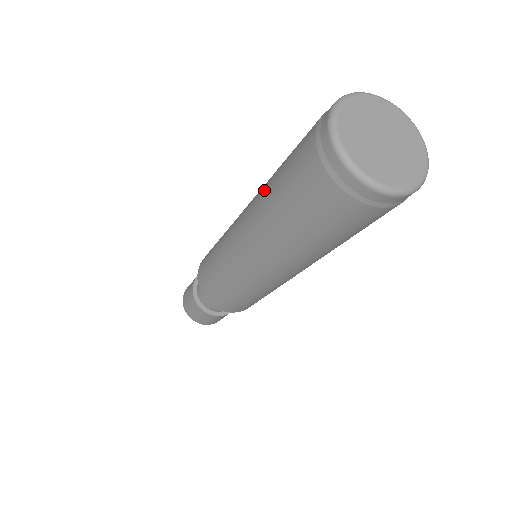
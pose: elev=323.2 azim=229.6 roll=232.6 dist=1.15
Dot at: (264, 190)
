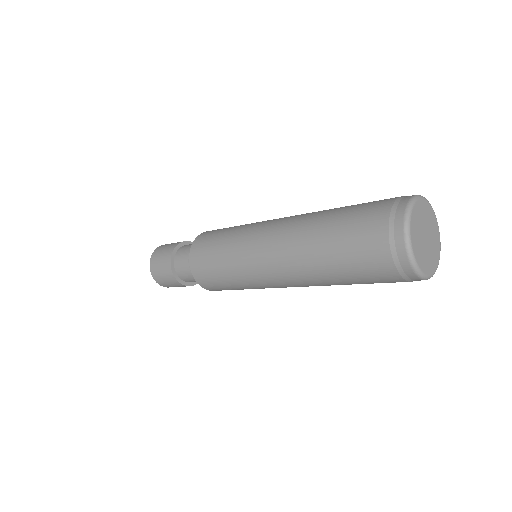
Dot at: (310, 241)
